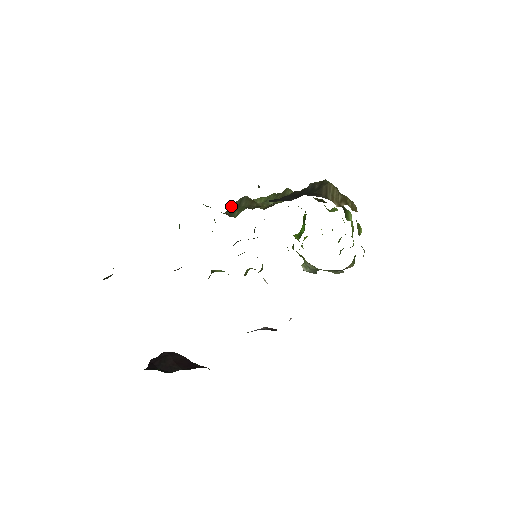
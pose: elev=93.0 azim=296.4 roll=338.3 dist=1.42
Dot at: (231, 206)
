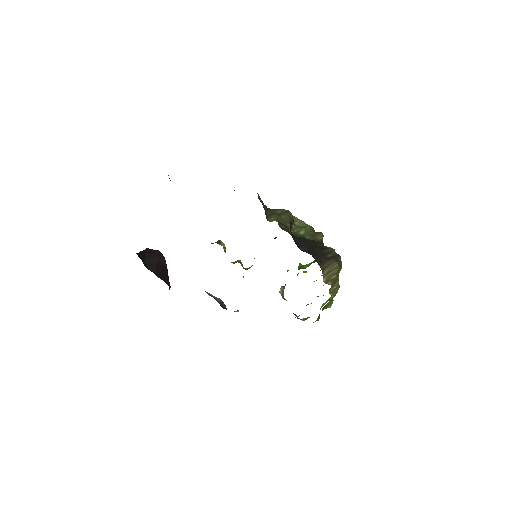
Dot at: (277, 209)
